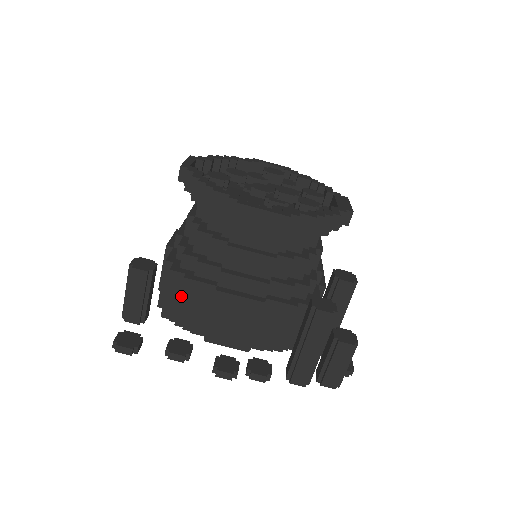
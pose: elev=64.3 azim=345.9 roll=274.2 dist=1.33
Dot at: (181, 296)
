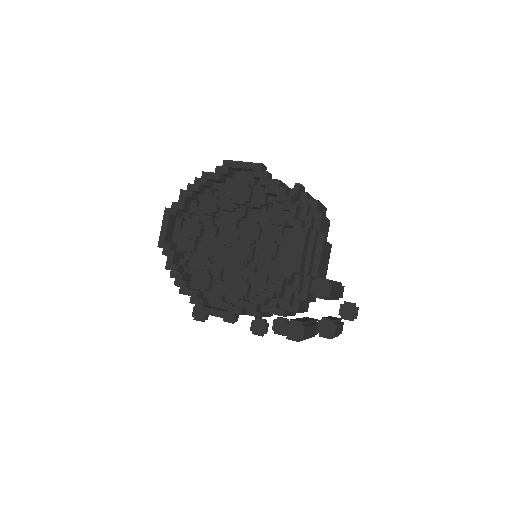
Dot at: occluded
